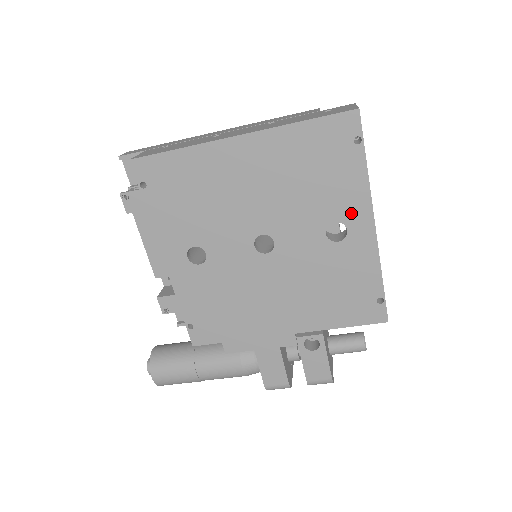
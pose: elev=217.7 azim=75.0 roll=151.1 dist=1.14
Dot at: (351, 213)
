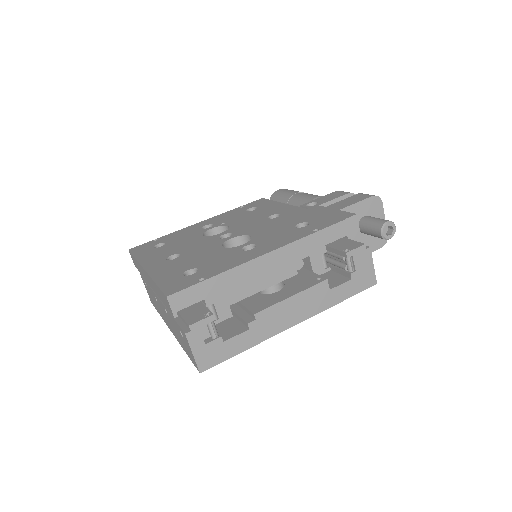
Dot at: occluded
